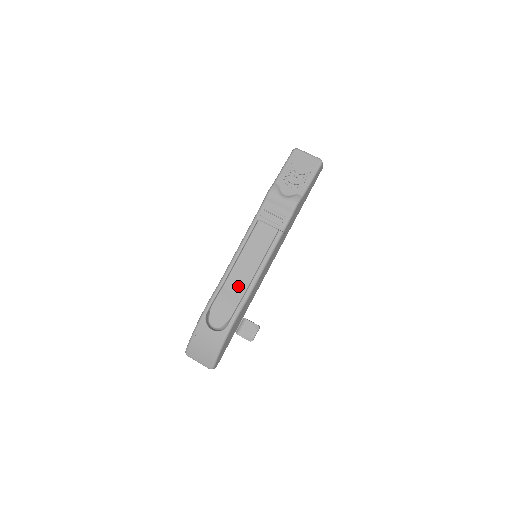
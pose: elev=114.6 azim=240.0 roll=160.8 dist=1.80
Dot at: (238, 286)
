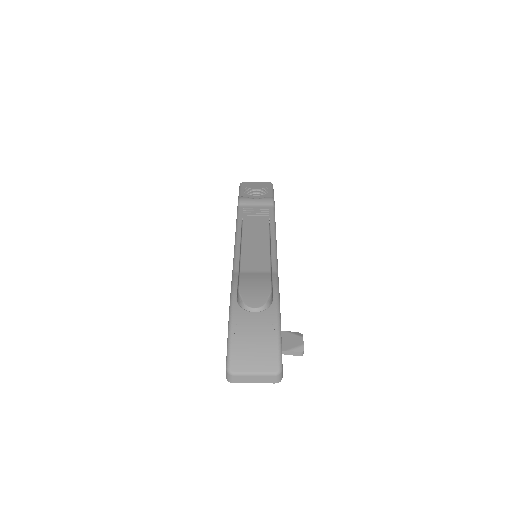
Dot at: (258, 266)
